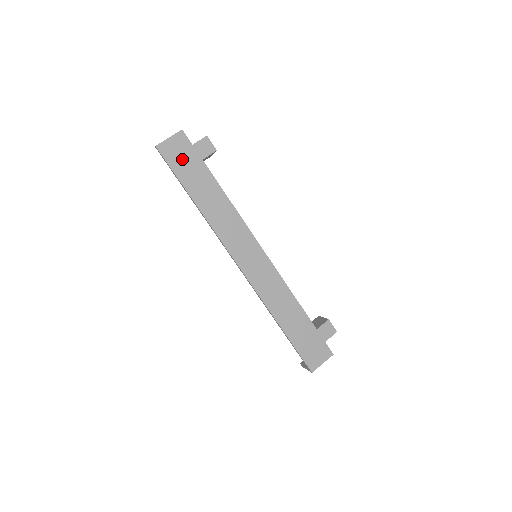
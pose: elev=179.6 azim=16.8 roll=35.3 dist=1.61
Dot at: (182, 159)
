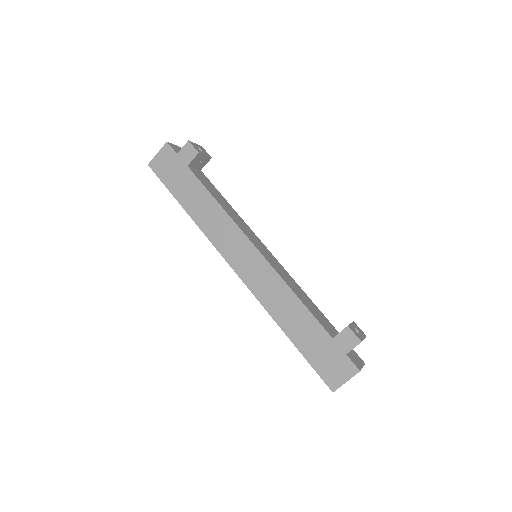
Dot at: (170, 170)
